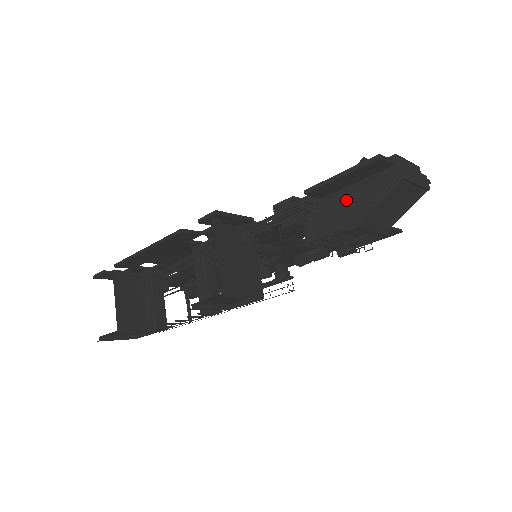
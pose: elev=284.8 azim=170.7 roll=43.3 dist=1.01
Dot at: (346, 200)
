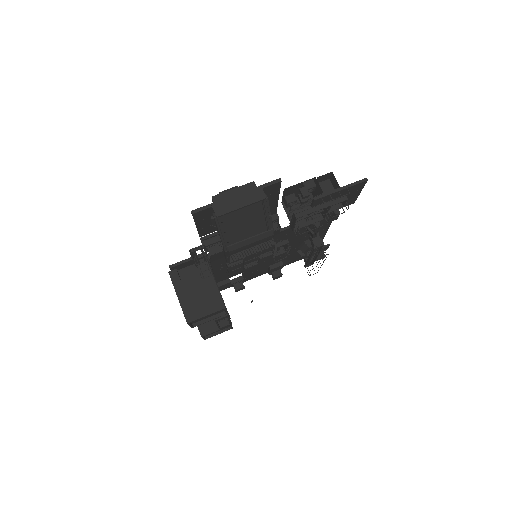
Dot at: occluded
